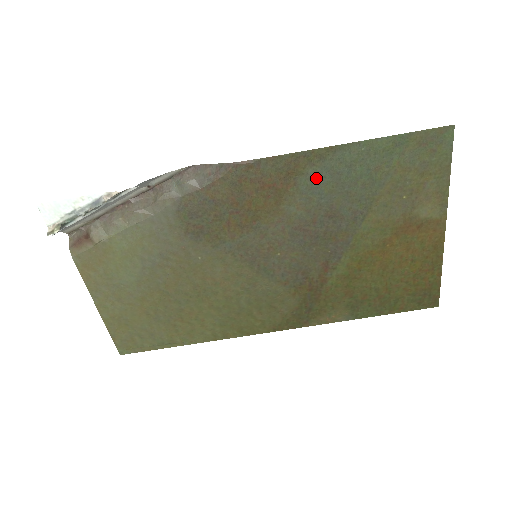
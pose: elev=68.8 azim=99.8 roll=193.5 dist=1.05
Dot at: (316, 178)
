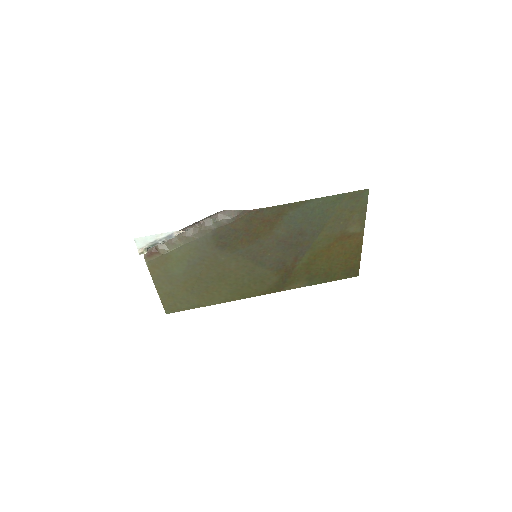
Dot at: (294, 216)
